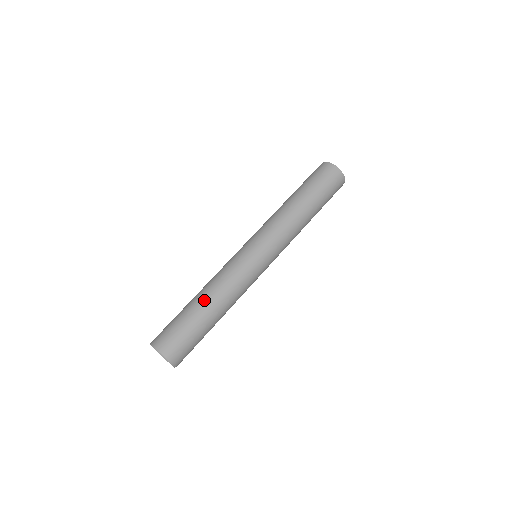
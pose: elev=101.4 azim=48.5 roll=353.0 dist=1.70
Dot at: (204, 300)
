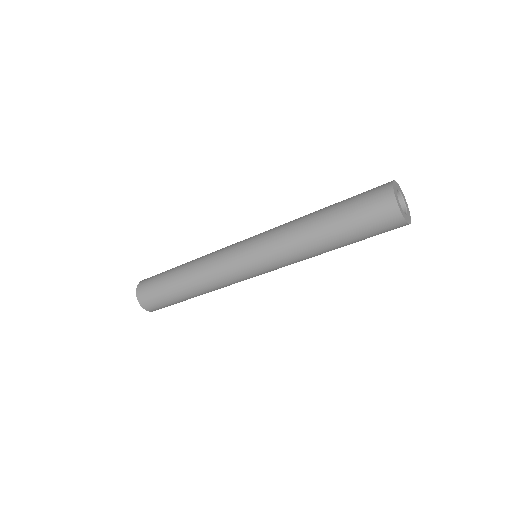
Dot at: (182, 274)
